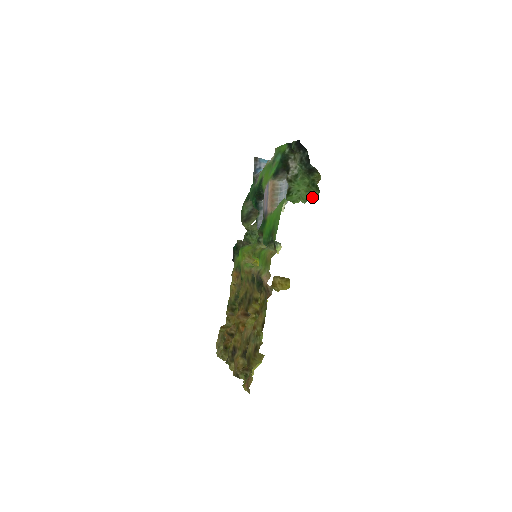
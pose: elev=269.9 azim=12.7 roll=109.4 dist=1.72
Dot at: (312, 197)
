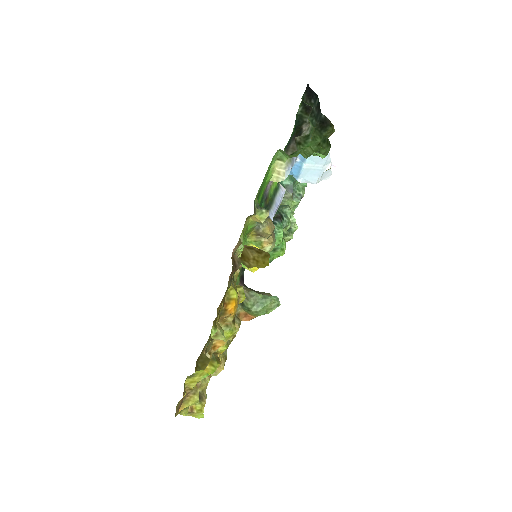
Dot at: (321, 156)
